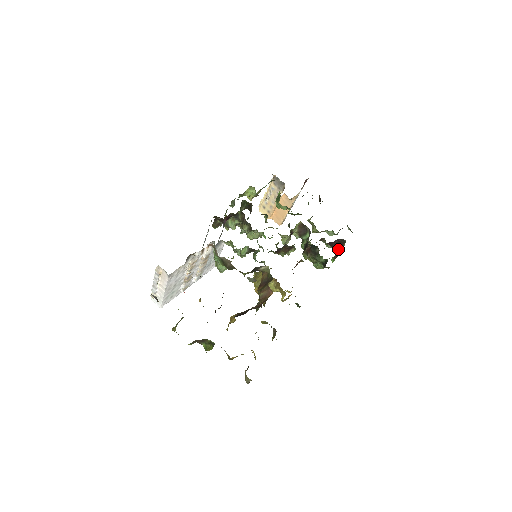
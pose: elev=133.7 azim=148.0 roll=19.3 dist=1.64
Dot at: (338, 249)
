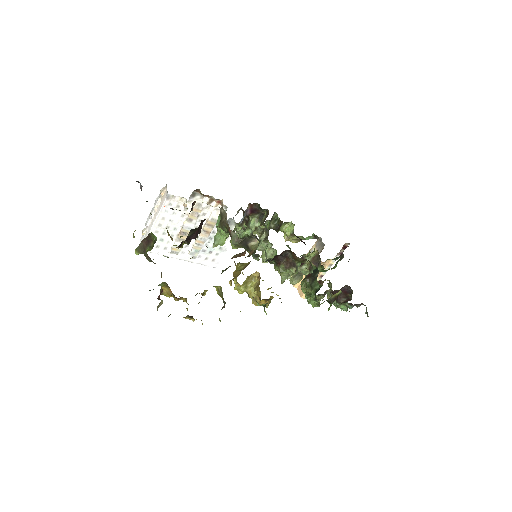
Dot at: occluded
